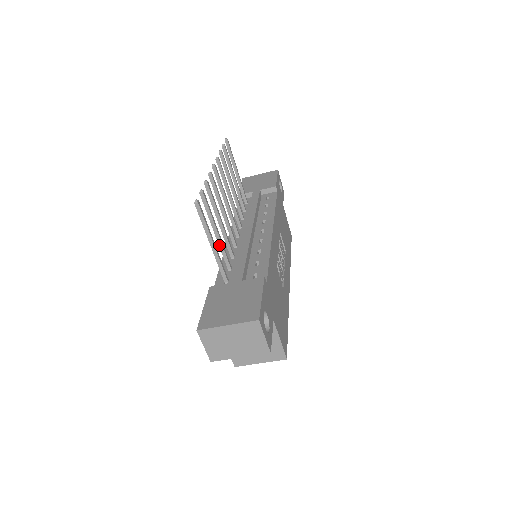
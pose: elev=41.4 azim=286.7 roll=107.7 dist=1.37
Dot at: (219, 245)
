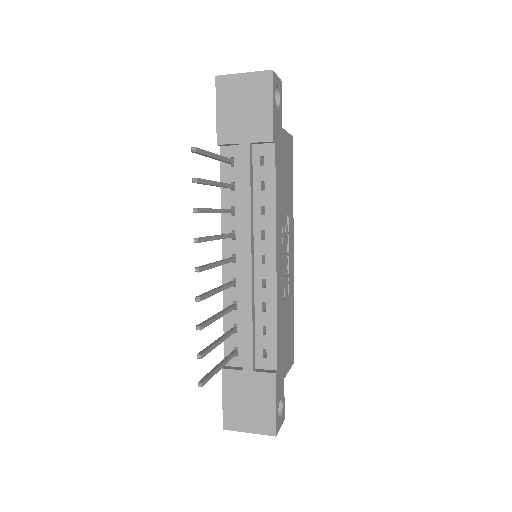
Dot at: occluded
